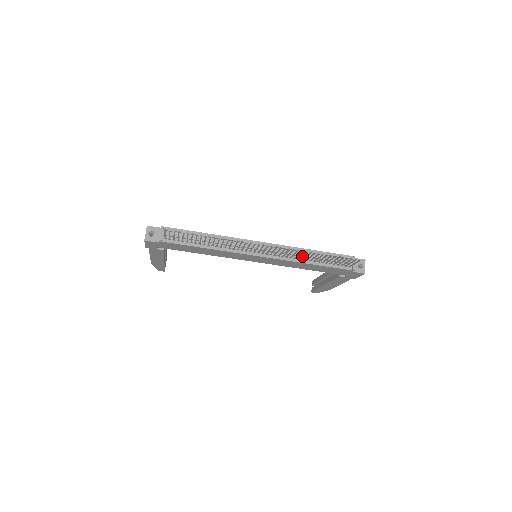
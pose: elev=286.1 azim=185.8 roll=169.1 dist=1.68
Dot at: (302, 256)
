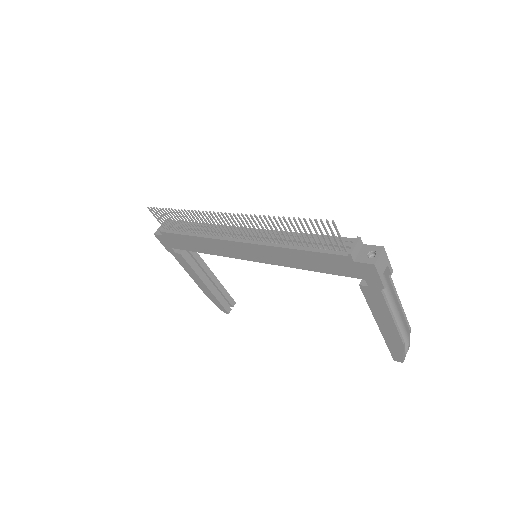
Dot at: (273, 232)
